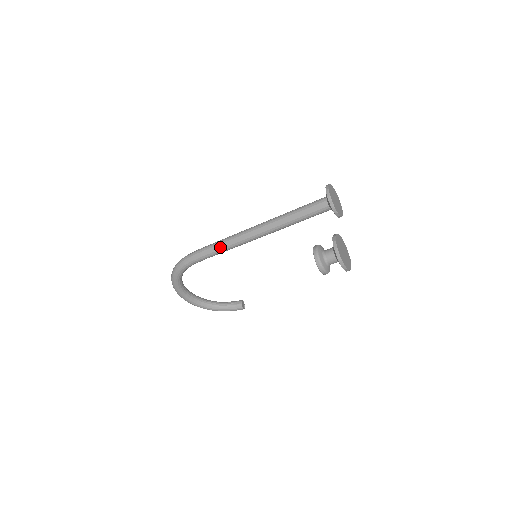
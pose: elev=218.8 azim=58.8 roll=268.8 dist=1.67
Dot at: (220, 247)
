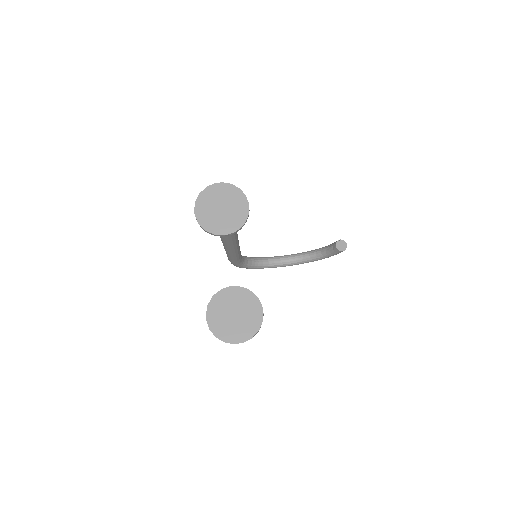
Dot at: (229, 257)
